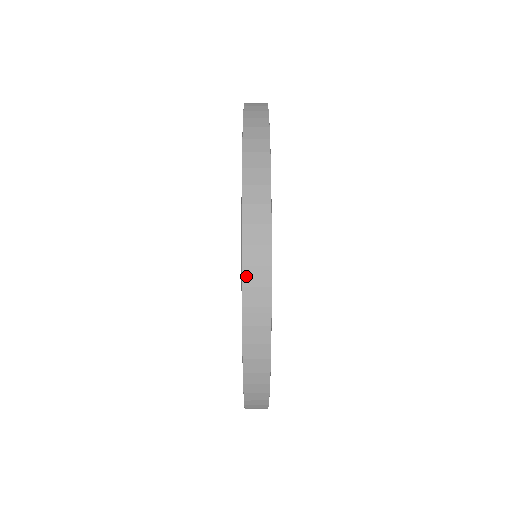
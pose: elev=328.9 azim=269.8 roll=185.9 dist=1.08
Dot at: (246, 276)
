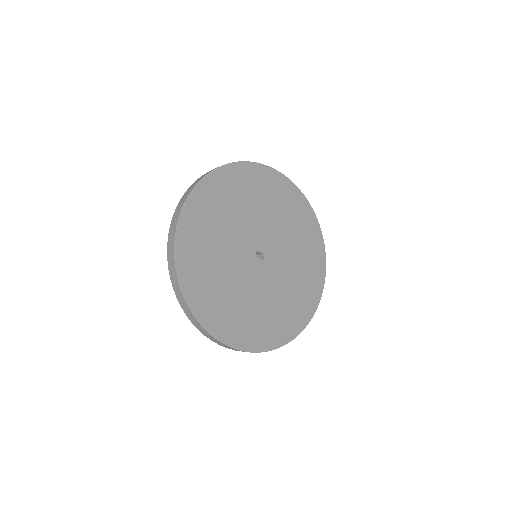
Dot at: (189, 188)
